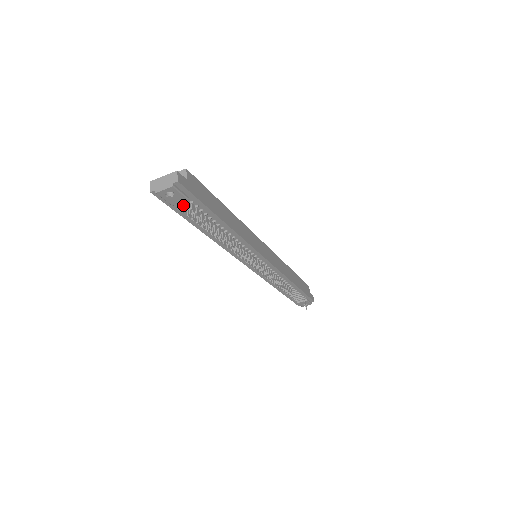
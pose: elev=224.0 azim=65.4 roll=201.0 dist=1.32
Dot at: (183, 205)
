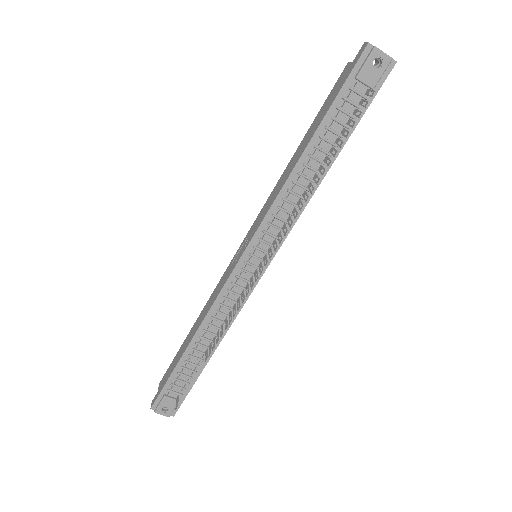
Dot at: (358, 91)
